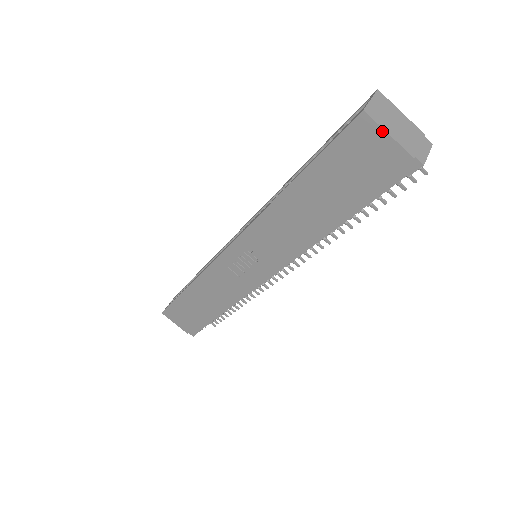
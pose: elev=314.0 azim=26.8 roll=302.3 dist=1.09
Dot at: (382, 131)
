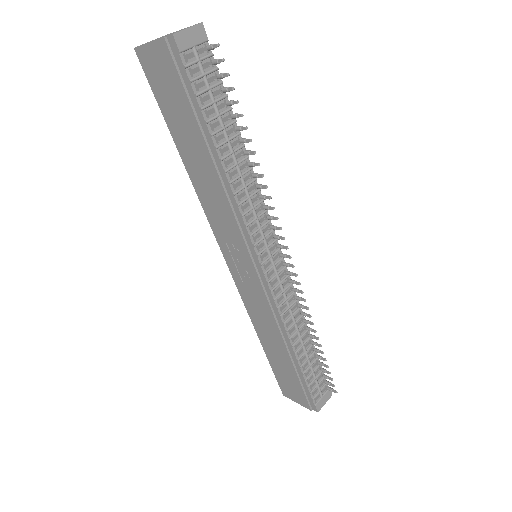
Dot at: (146, 46)
